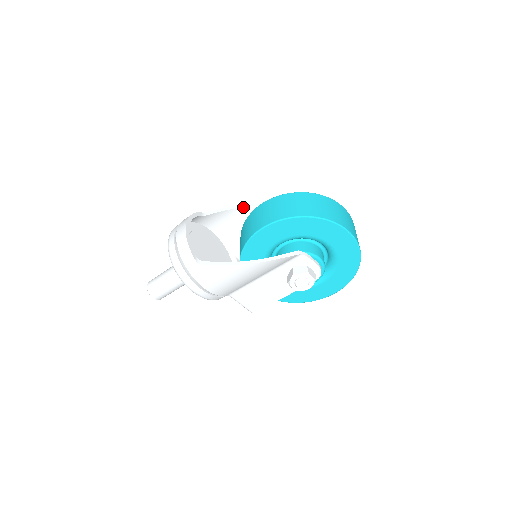
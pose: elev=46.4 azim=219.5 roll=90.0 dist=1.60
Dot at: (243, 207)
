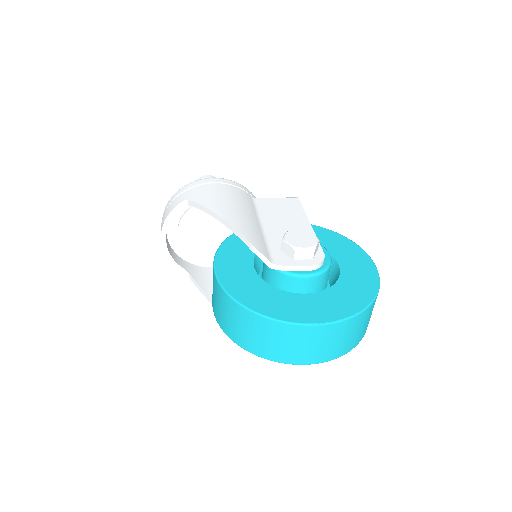
Dot at: (217, 219)
